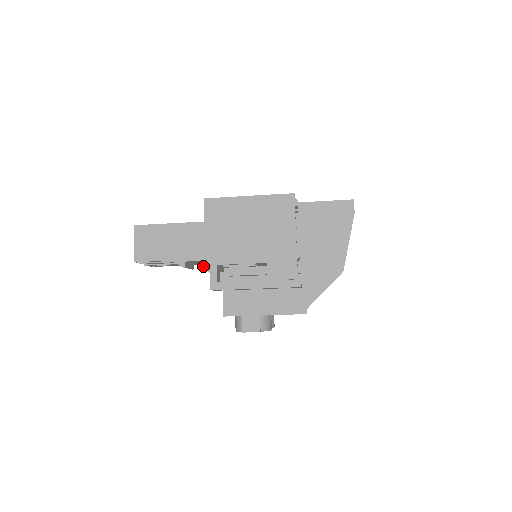
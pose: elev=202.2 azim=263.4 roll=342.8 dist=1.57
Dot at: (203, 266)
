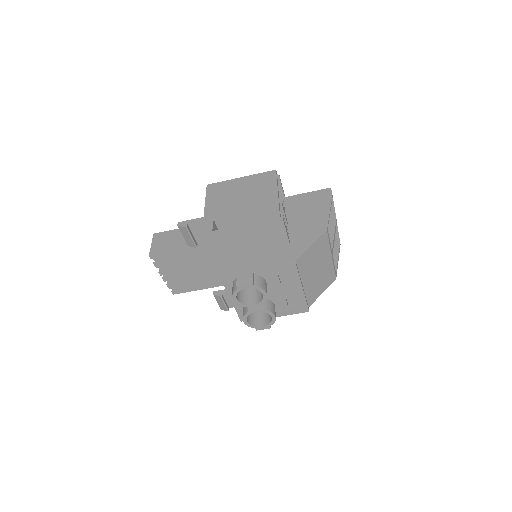
Dot at: (213, 292)
